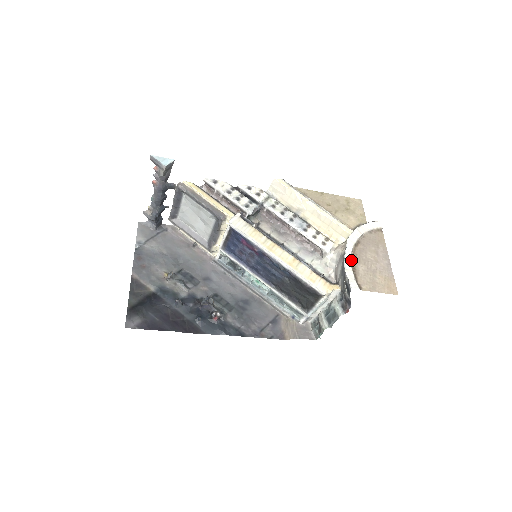
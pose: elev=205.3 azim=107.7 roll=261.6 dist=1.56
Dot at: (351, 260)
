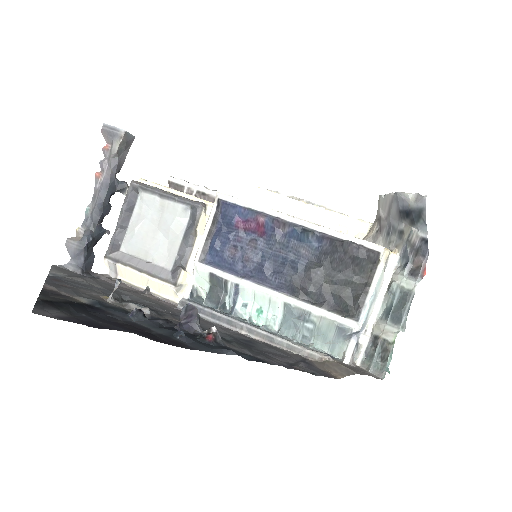
Dot at: occluded
